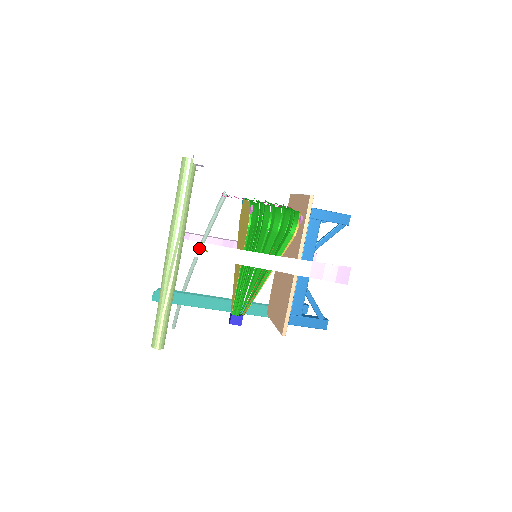
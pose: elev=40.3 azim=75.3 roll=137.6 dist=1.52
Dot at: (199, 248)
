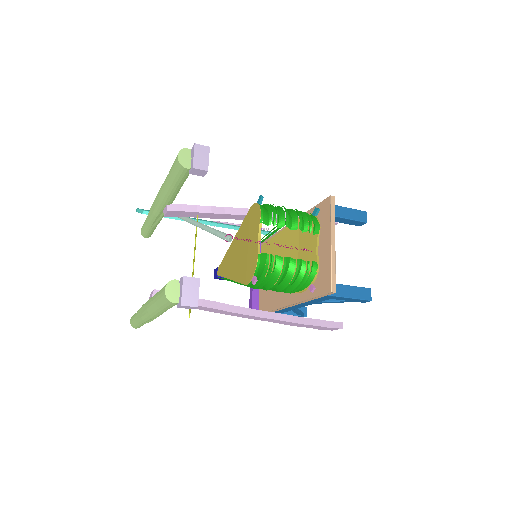
Dot at: occluded
